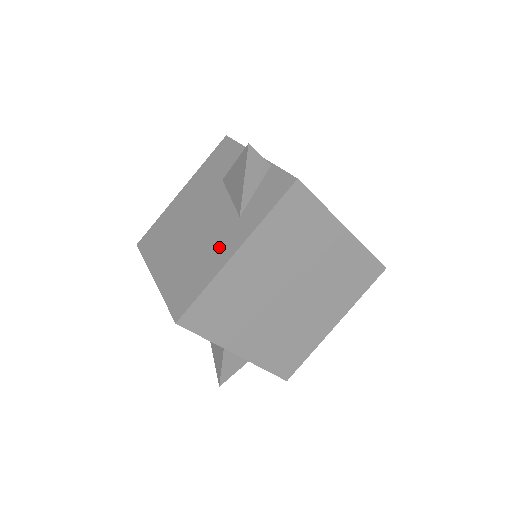
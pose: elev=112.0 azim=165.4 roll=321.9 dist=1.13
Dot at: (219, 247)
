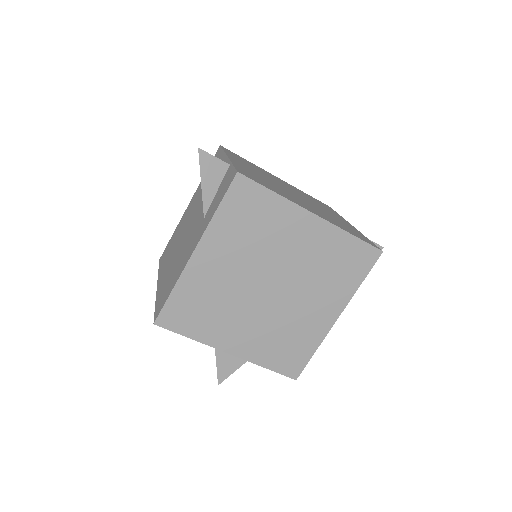
Dot at: (188, 249)
